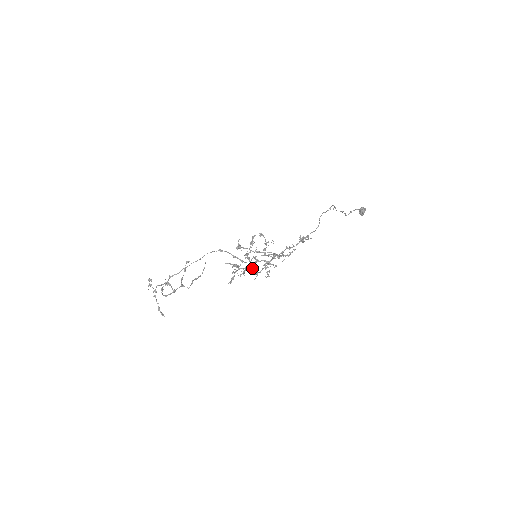
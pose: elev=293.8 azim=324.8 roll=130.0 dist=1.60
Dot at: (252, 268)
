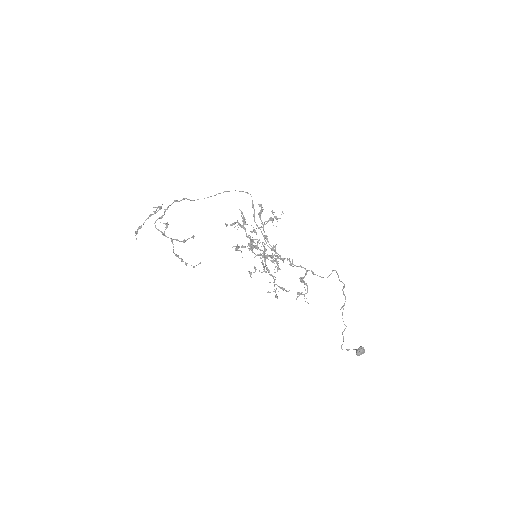
Dot at: occluded
